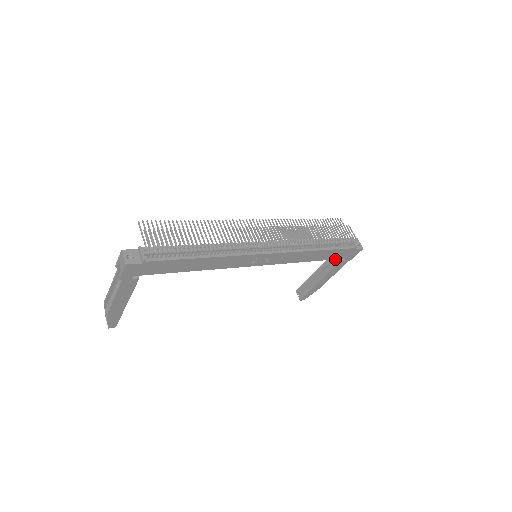
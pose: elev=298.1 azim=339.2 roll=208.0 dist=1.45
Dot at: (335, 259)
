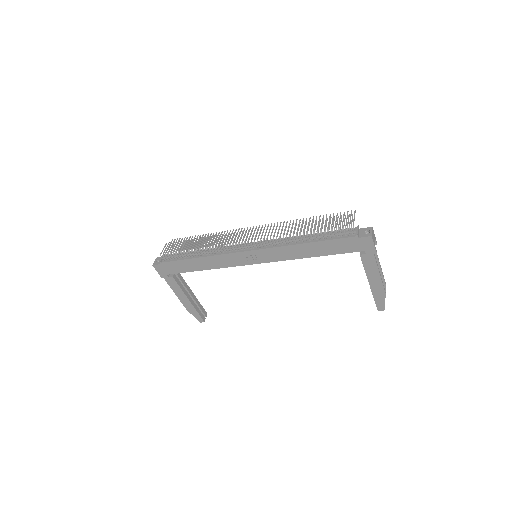
Dot at: occluded
